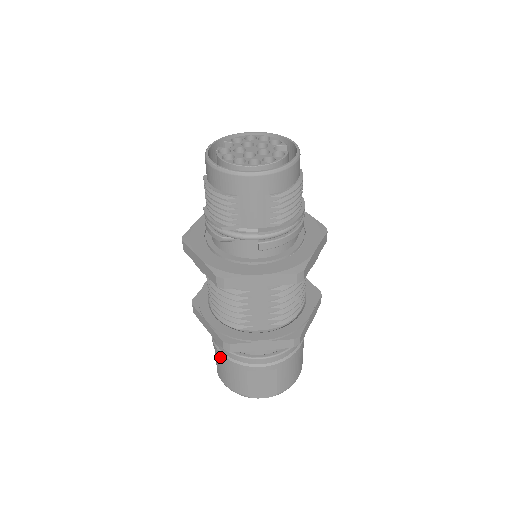
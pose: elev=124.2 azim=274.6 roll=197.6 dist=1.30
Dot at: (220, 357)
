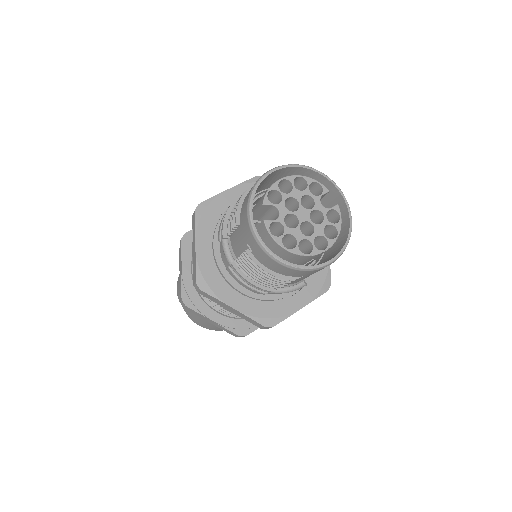
Dot at: (208, 322)
